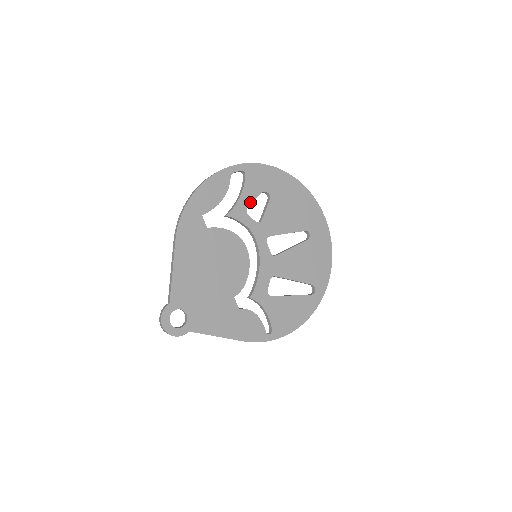
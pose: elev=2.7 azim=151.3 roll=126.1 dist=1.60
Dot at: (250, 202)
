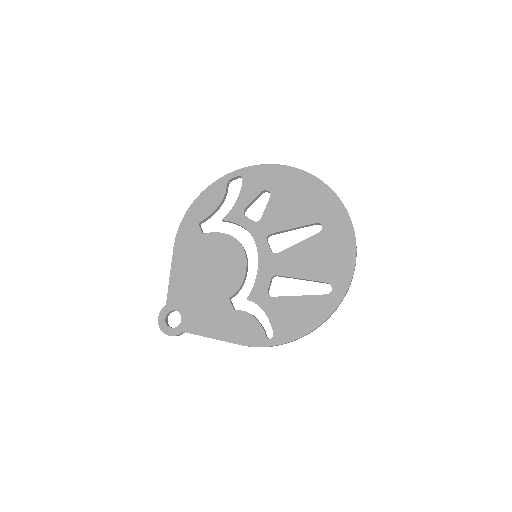
Dot at: (248, 203)
